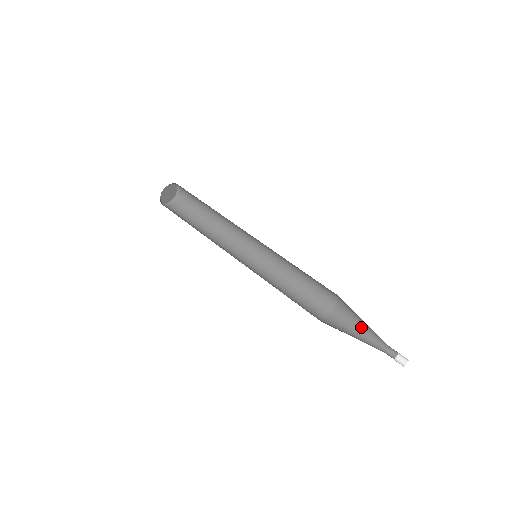
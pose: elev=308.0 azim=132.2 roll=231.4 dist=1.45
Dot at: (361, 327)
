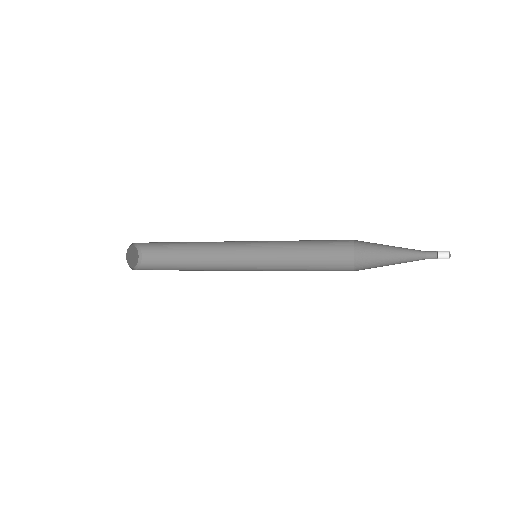
Dot at: (390, 263)
